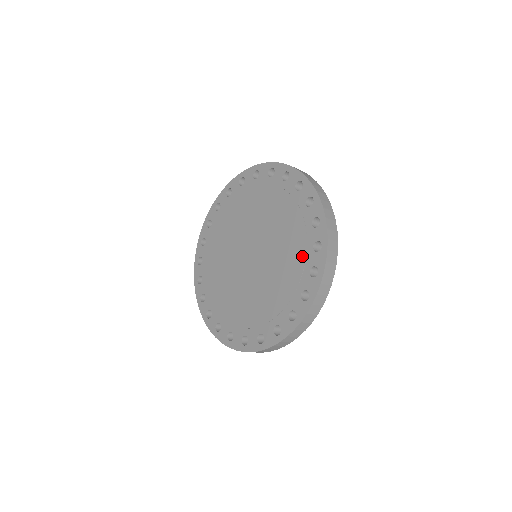
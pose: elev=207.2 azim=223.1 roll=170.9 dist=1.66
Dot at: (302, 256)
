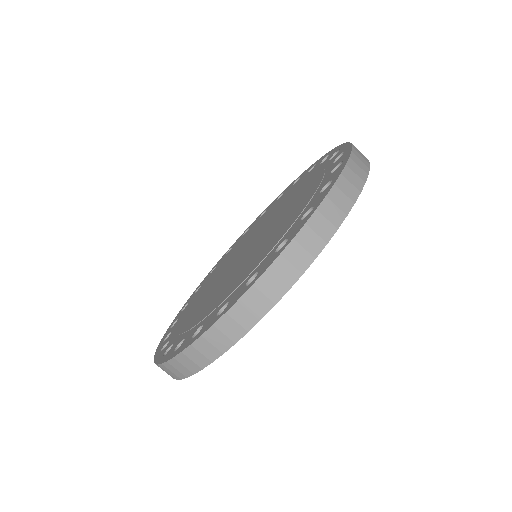
Dot at: (219, 302)
